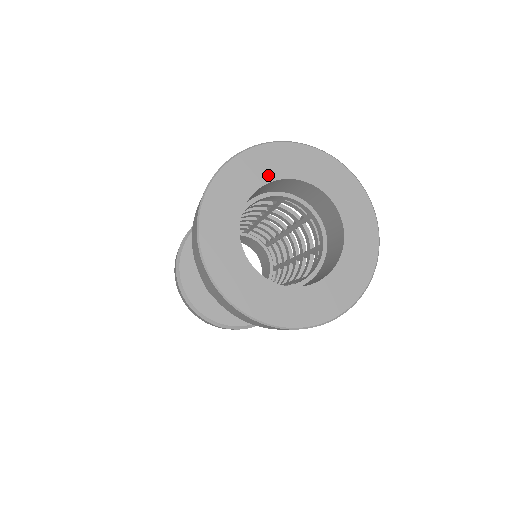
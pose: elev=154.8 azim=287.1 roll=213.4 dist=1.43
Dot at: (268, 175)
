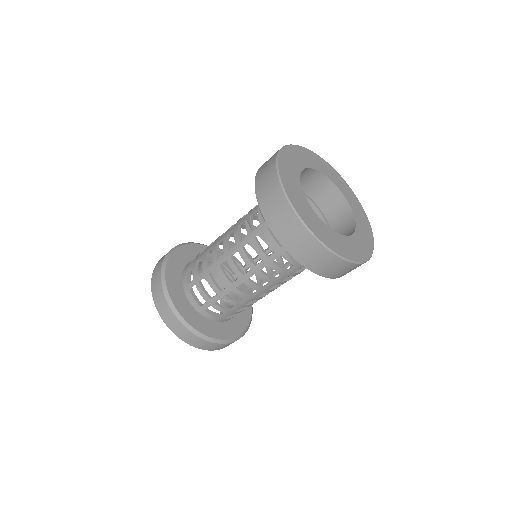
Dot at: (297, 169)
